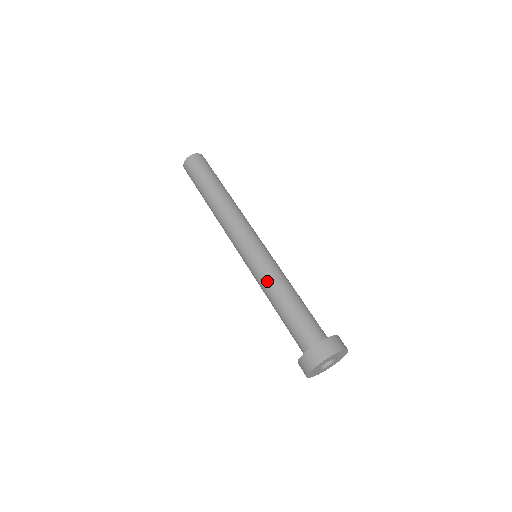
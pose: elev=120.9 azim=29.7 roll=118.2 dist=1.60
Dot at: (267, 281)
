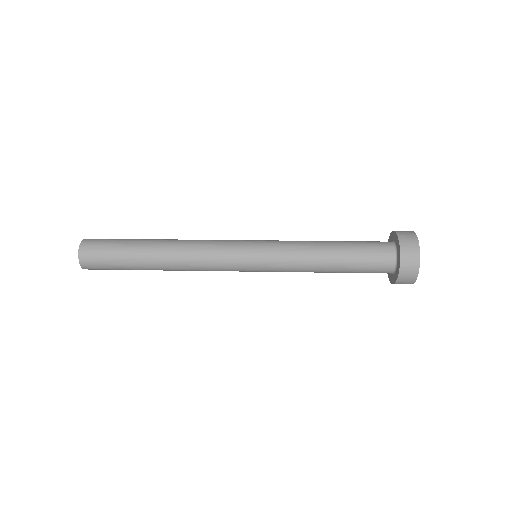
Dot at: (299, 261)
